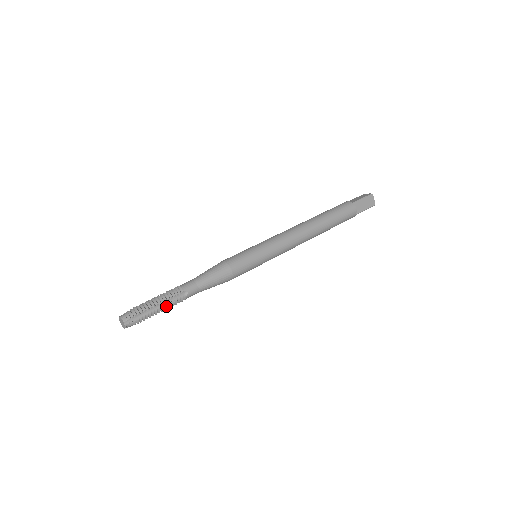
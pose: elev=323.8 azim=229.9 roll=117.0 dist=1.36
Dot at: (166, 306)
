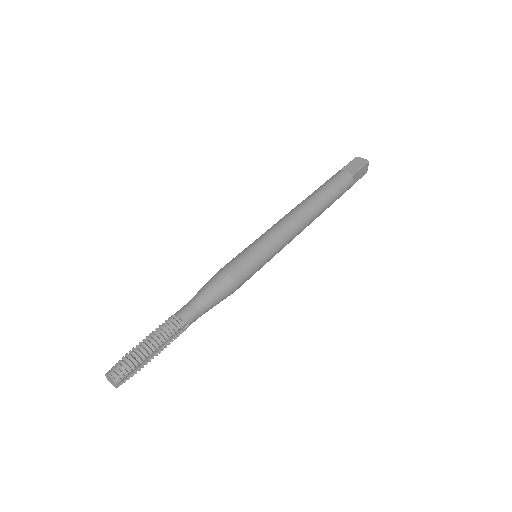
Dot at: (163, 346)
